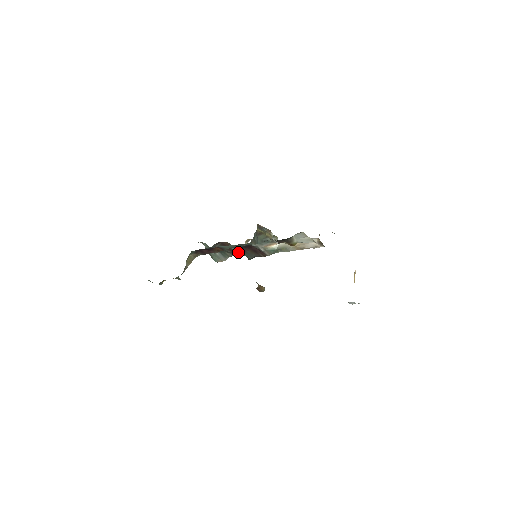
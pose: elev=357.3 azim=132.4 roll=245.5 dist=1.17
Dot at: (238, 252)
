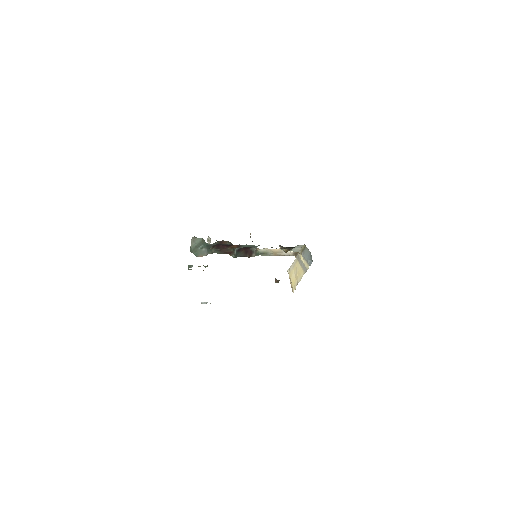
Dot at: (235, 251)
